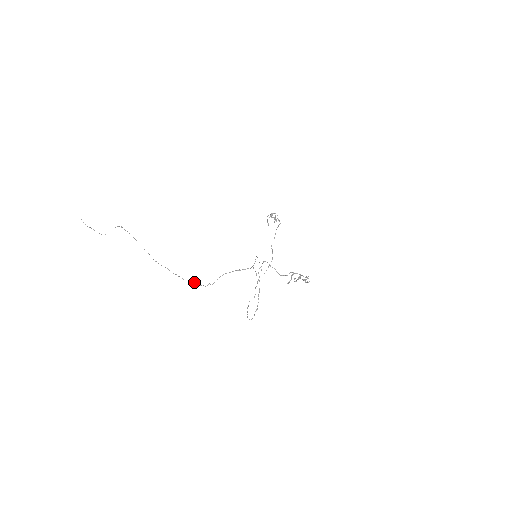
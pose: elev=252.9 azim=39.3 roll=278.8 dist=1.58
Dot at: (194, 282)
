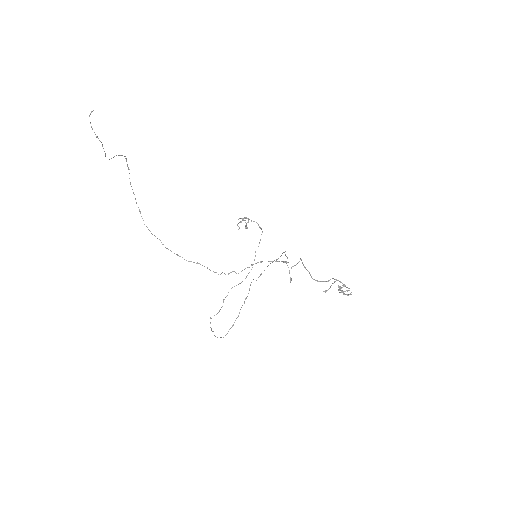
Dot at: occluded
